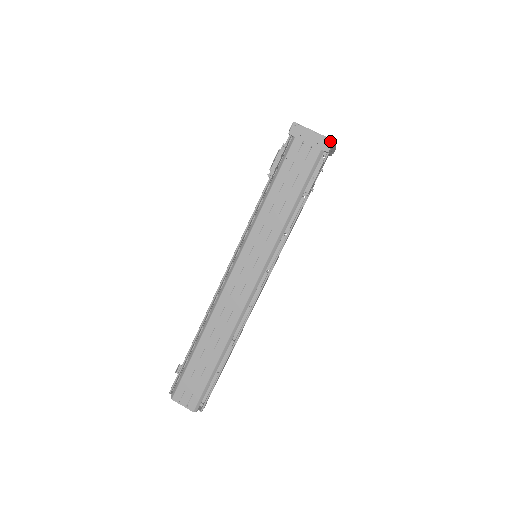
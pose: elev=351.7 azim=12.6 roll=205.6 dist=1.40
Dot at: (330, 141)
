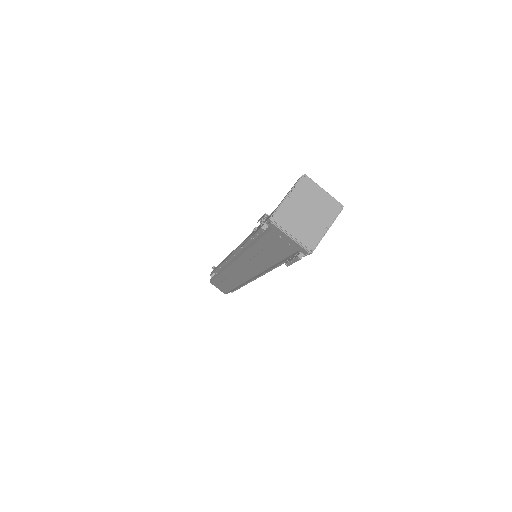
Dot at: (307, 252)
